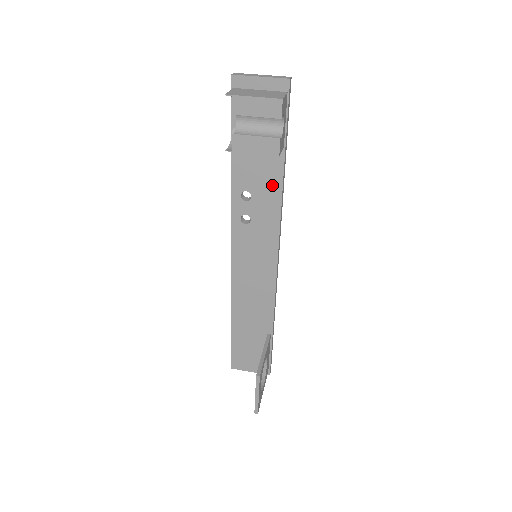
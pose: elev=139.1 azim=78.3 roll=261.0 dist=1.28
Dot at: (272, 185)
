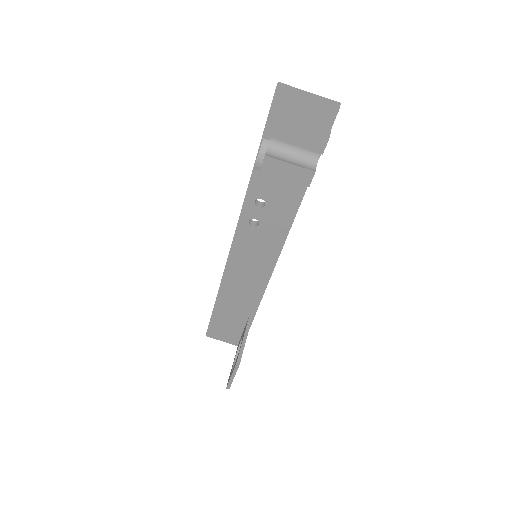
Dot at: (290, 200)
